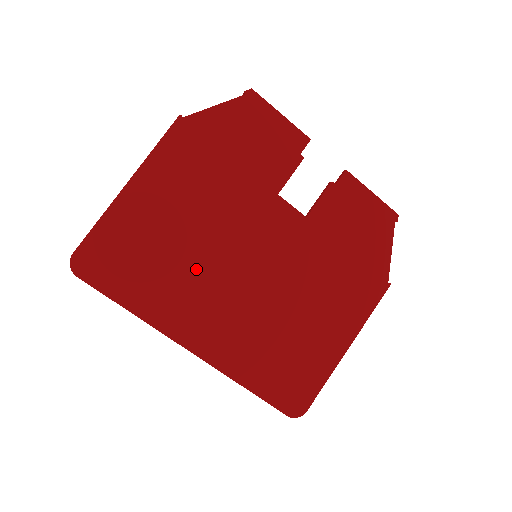
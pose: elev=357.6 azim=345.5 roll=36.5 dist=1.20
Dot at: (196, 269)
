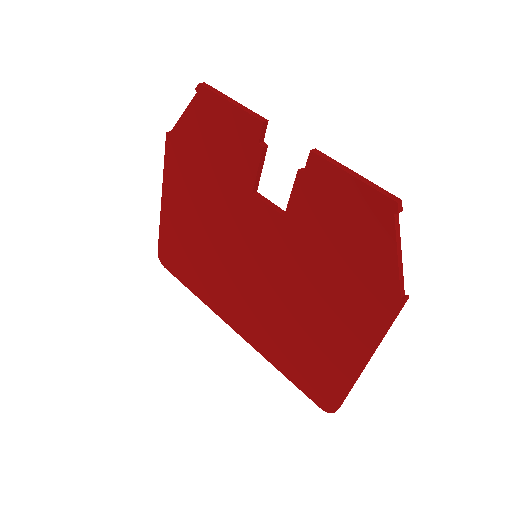
Dot at: (218, 266)
